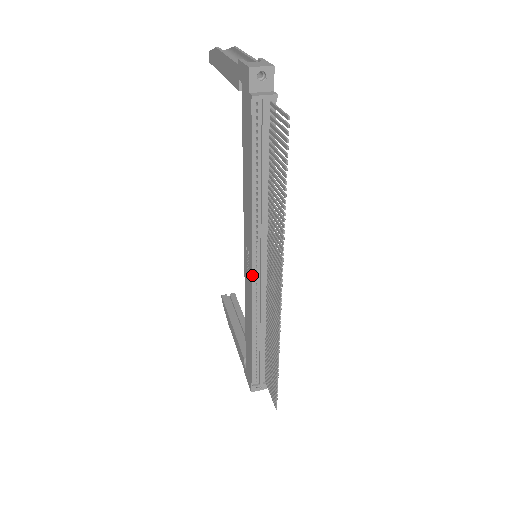
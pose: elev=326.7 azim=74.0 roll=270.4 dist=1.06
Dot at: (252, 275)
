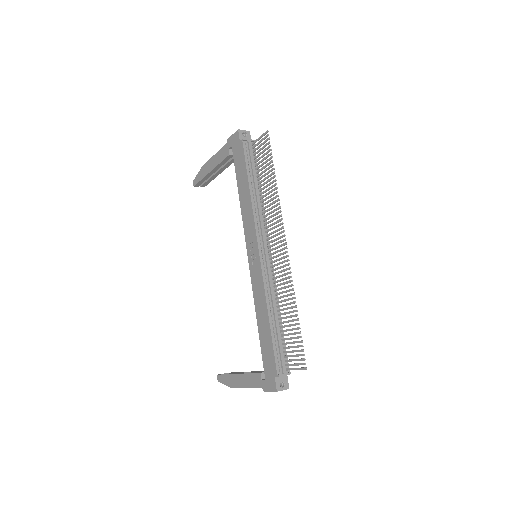
Dot at: (259, 255)
